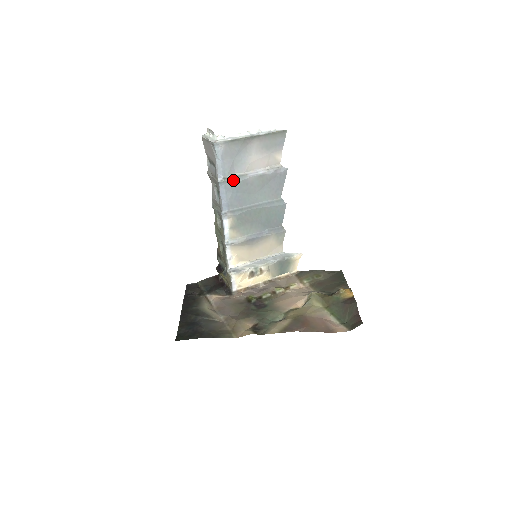
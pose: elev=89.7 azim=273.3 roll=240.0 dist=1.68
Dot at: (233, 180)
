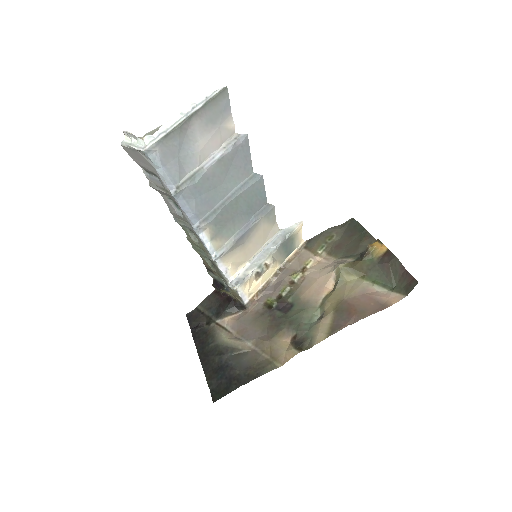
Dot at: (189, 184)
